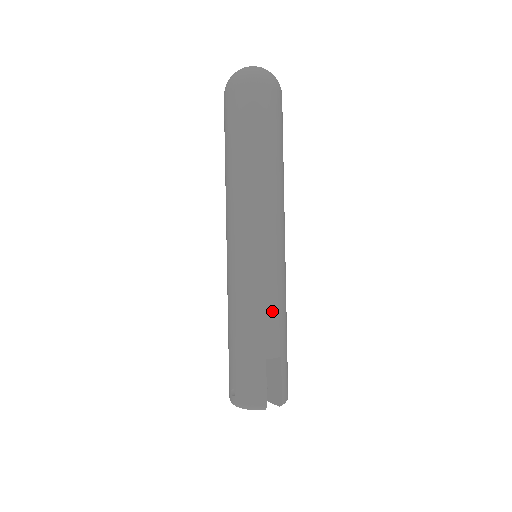
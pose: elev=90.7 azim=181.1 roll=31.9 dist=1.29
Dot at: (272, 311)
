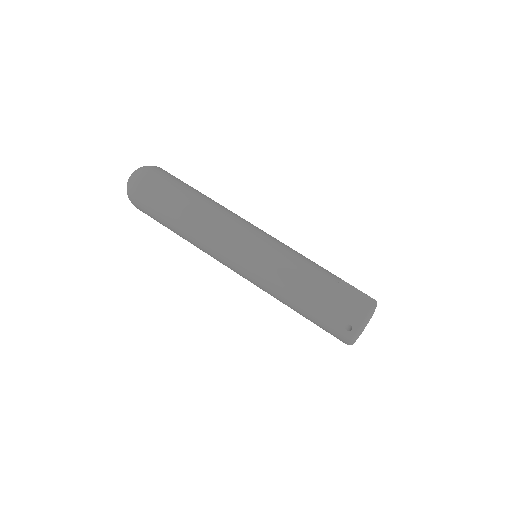
Dot at: (305, 259)
